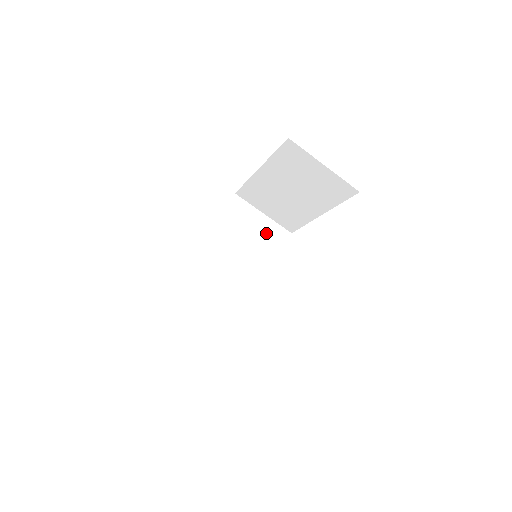
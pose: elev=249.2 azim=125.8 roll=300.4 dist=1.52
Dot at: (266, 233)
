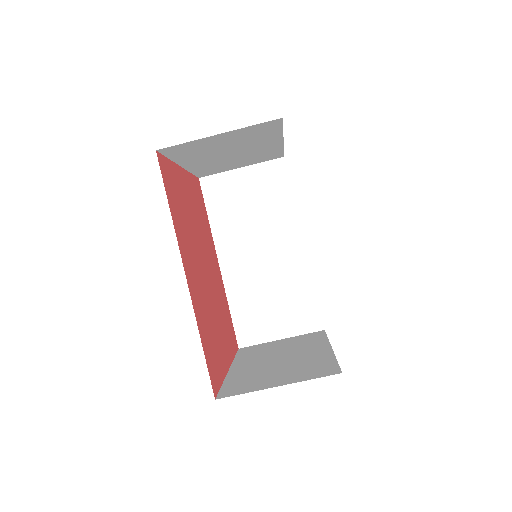
Dot at: (260, 184)
